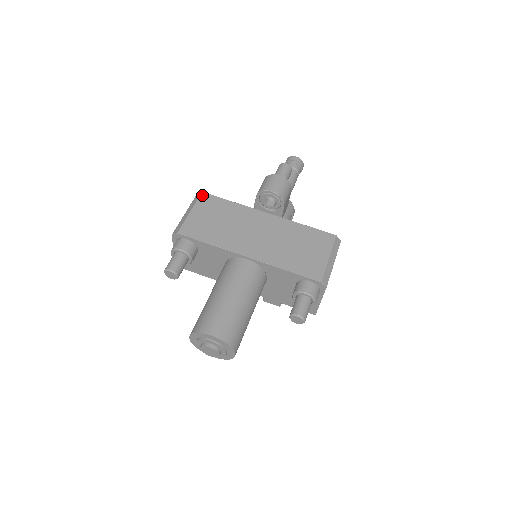
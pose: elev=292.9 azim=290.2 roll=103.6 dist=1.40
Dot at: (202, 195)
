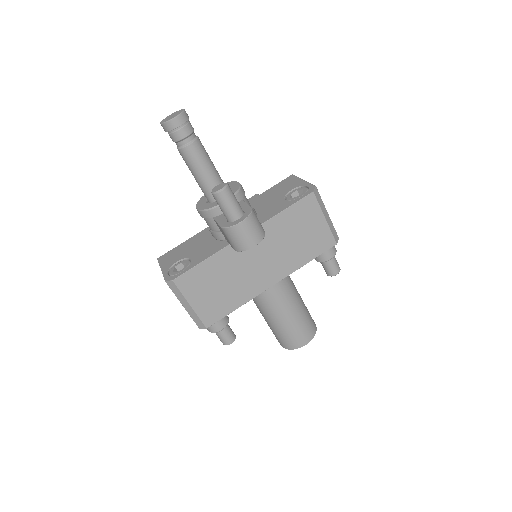
Dot at: (177, 283)
